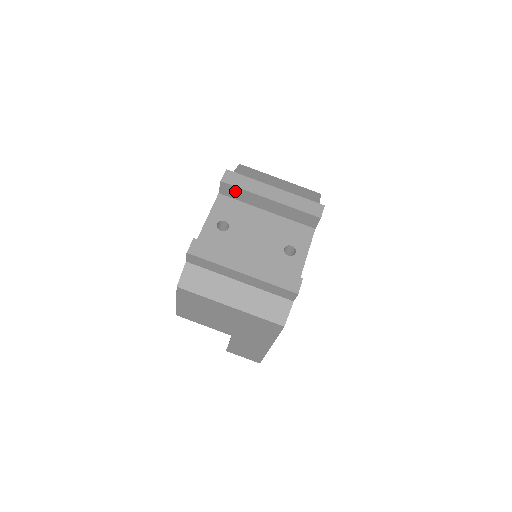
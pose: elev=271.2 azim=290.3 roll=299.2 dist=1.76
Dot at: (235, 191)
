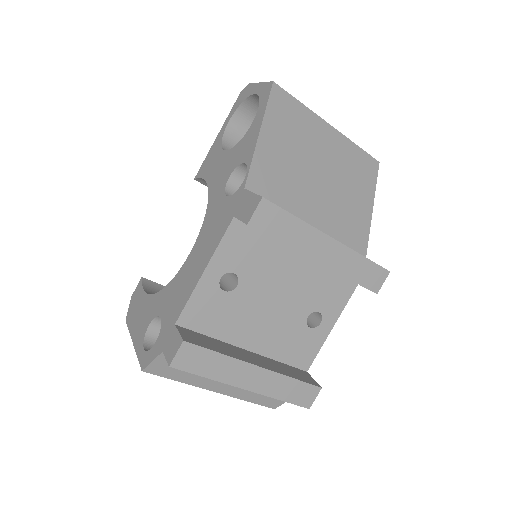
Dot at: occluded
